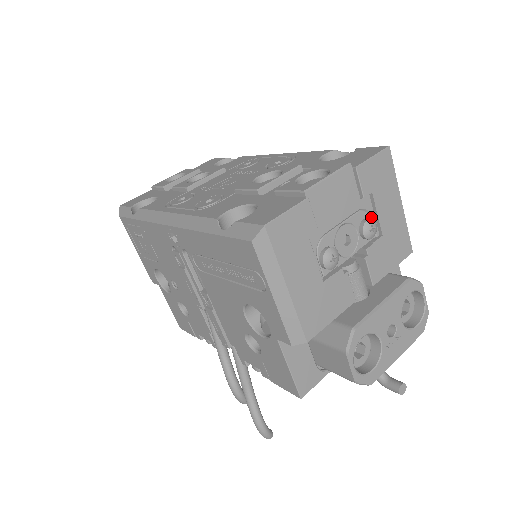
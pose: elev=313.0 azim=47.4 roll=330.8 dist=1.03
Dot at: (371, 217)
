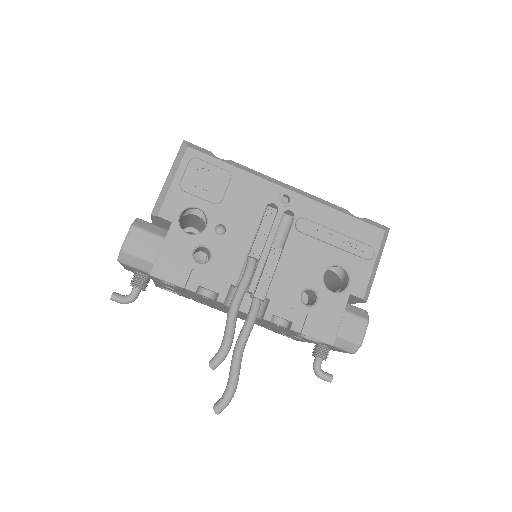
Dot at: occluded
